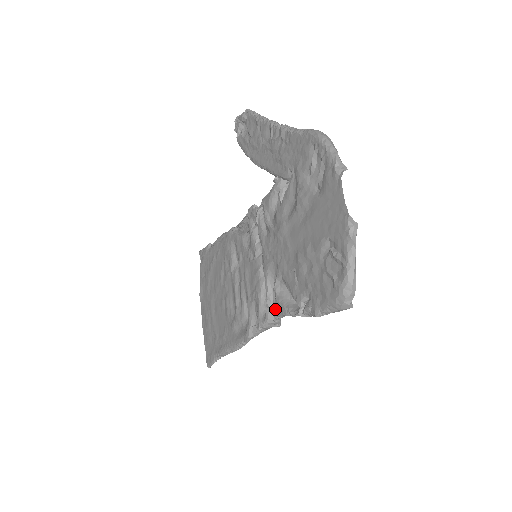
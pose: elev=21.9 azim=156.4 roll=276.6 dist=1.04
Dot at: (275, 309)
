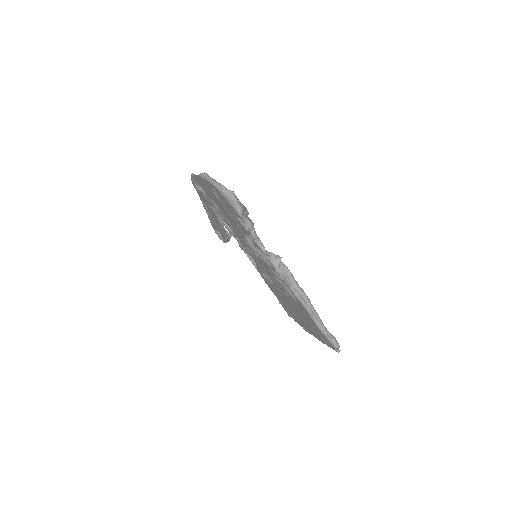
Dot at: (260, 250)
